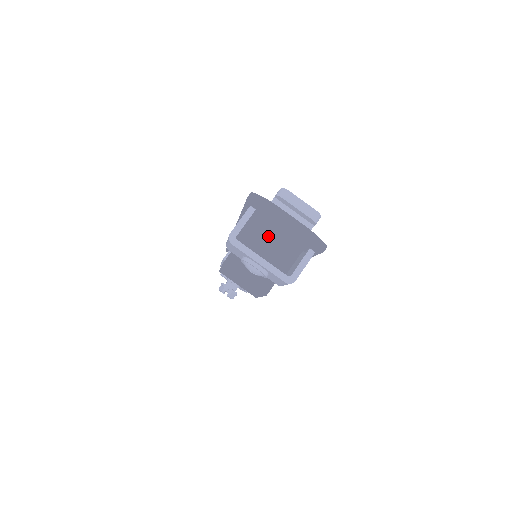
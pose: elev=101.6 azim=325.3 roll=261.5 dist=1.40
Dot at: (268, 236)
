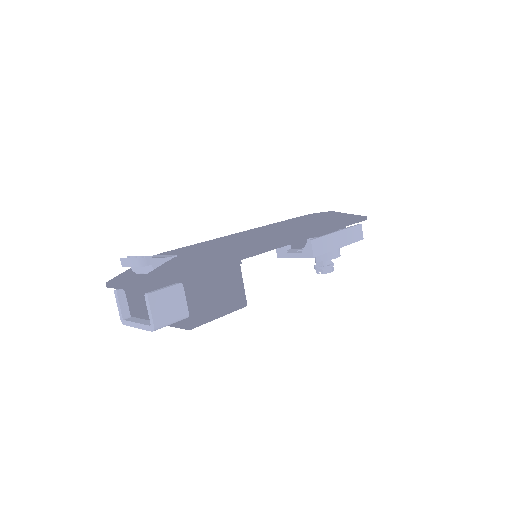
Dot at: (136, 300)
